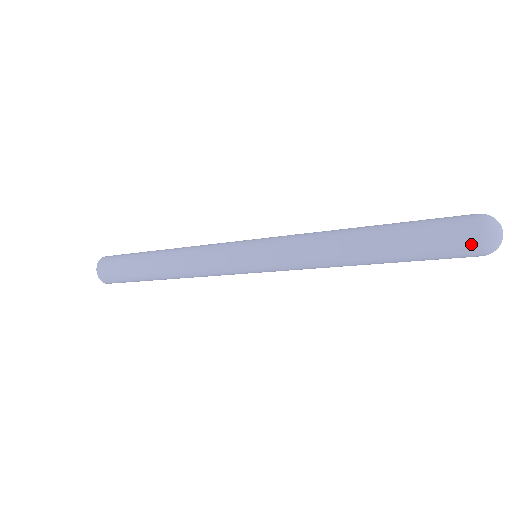
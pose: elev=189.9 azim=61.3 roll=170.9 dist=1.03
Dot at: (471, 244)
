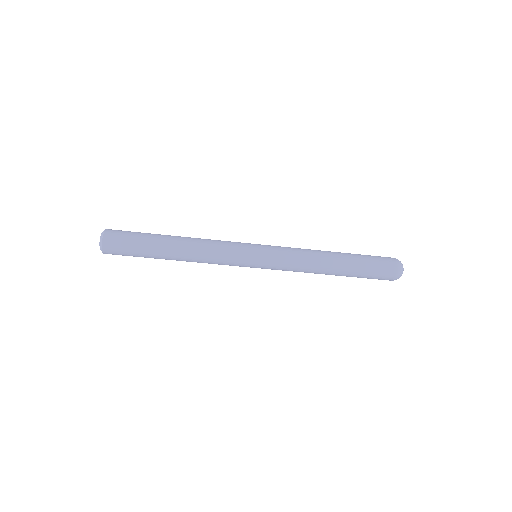
Dot at: (393, 266)
